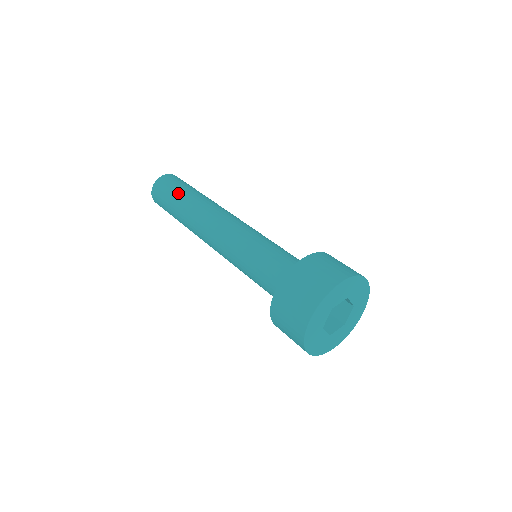
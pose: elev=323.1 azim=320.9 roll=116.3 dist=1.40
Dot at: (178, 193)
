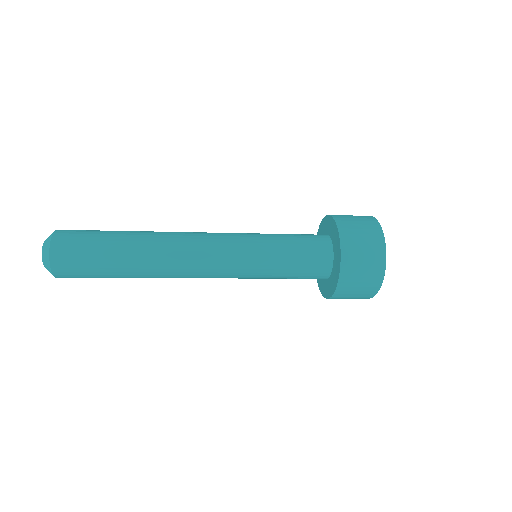
Dot at: occluded
